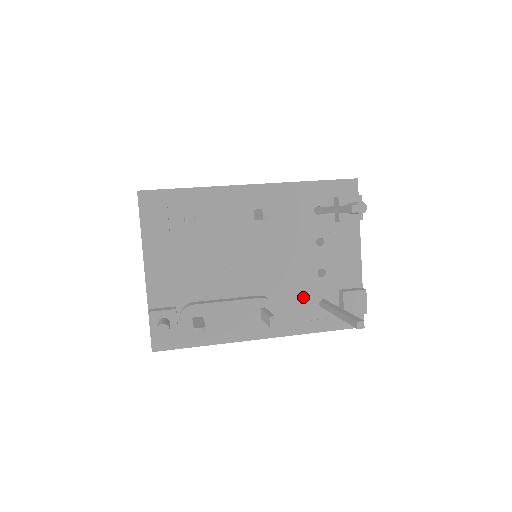
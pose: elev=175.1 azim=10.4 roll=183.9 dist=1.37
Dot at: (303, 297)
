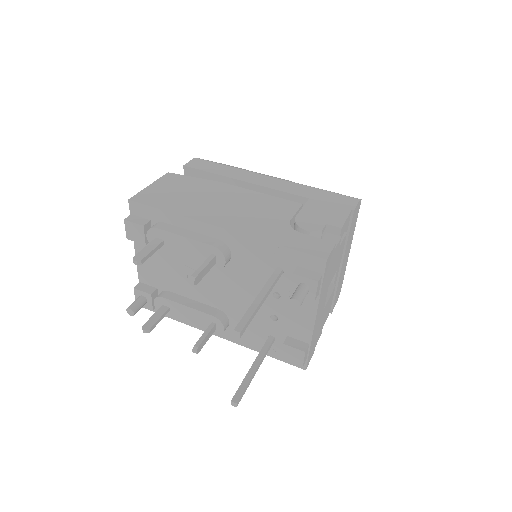
Dot at: (255, 326)
